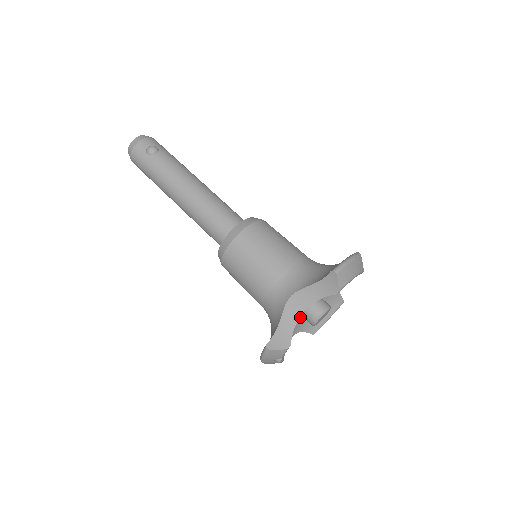
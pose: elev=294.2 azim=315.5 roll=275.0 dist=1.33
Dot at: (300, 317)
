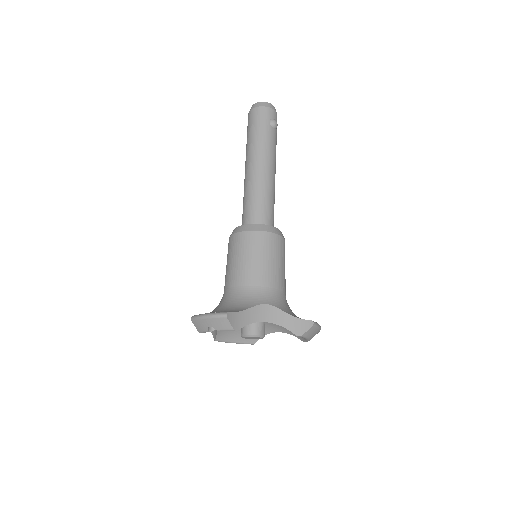
Dot at: occluded
